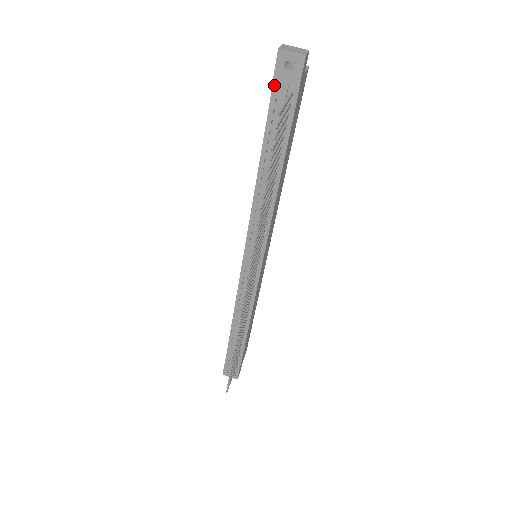
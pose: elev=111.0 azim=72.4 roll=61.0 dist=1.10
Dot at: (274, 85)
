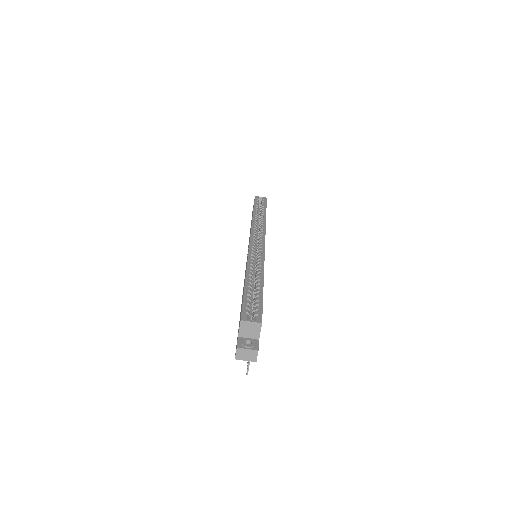
Dot at: occluded
